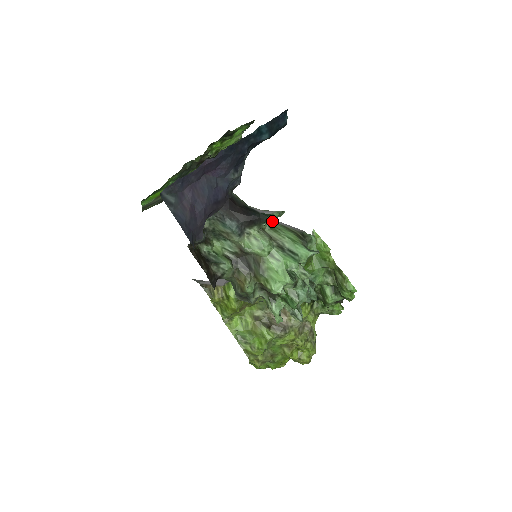
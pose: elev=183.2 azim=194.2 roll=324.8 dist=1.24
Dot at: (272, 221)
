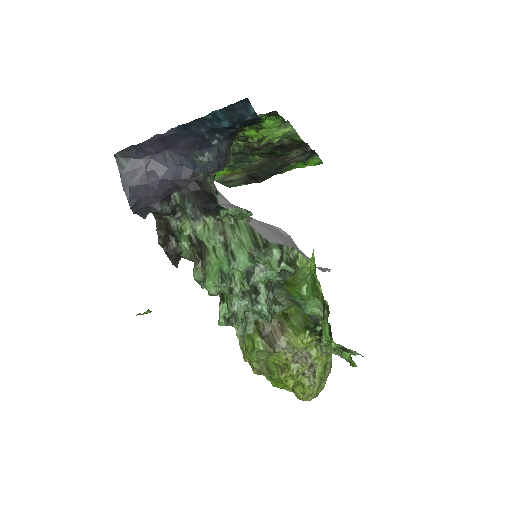
Dot at: (237, 218)
